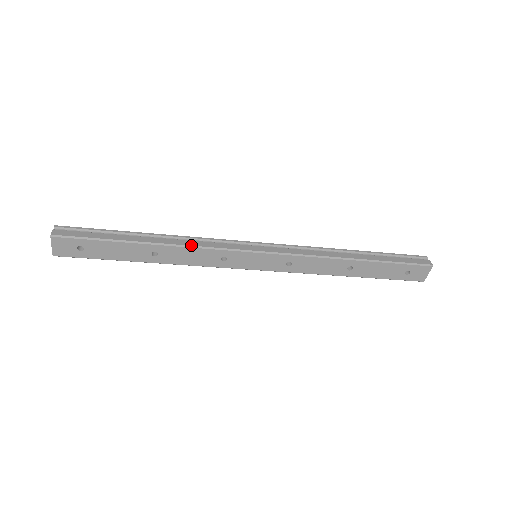
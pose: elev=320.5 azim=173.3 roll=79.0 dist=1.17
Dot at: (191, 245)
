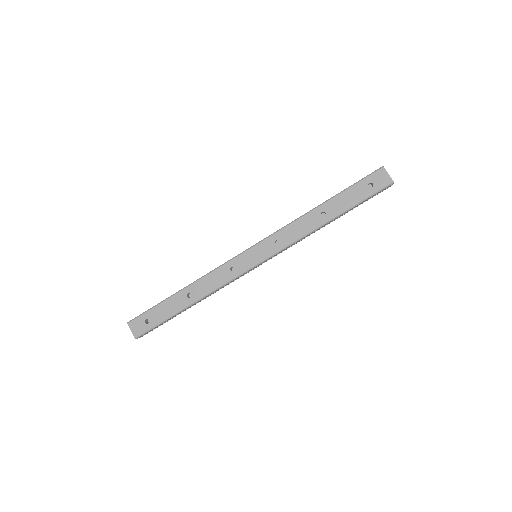
Dot at: (206, 274)
